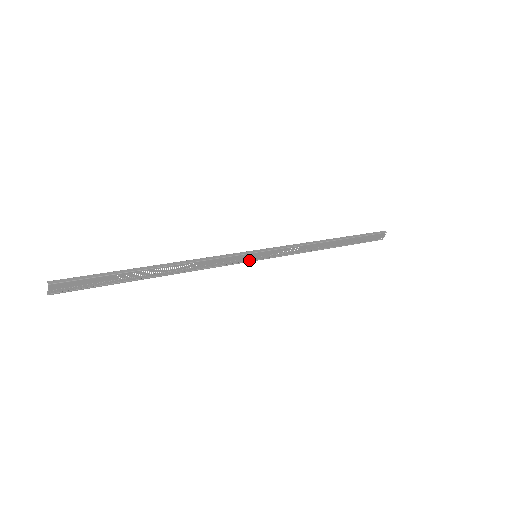
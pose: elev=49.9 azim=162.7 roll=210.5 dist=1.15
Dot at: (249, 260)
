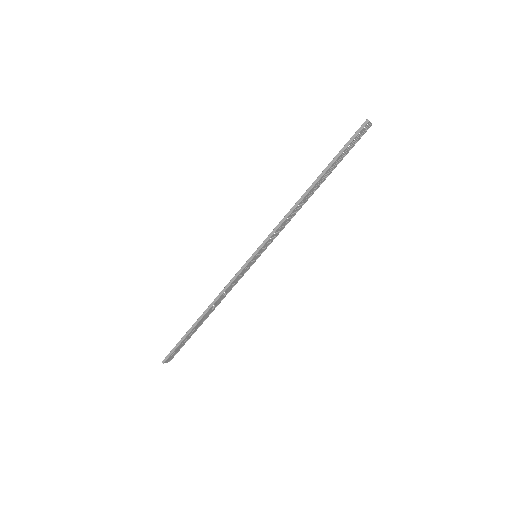
Dot at: (254, 261)
